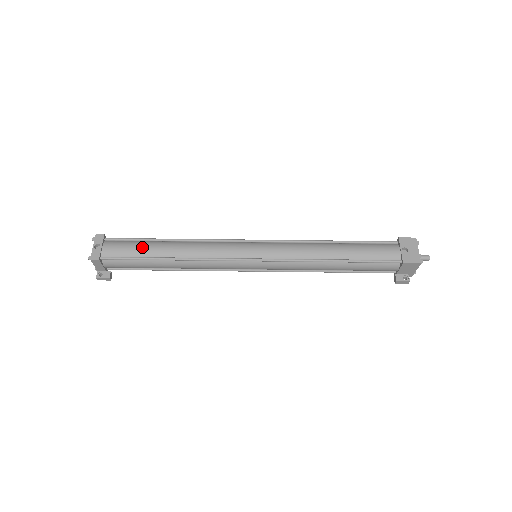
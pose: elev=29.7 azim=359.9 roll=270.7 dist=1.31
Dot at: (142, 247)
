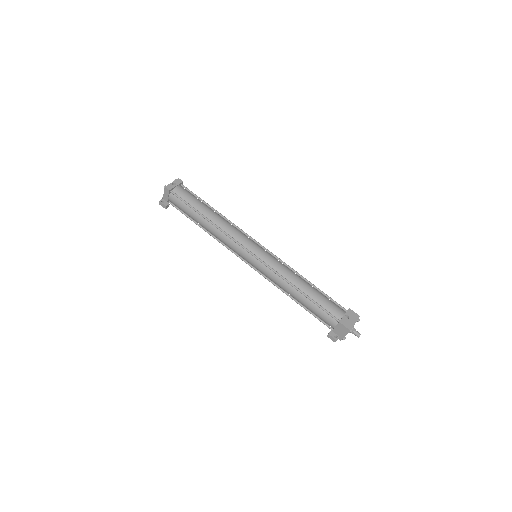
Dot at: (197, 202)
